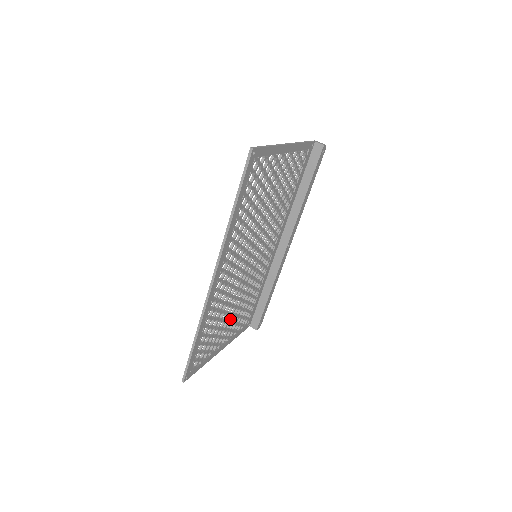
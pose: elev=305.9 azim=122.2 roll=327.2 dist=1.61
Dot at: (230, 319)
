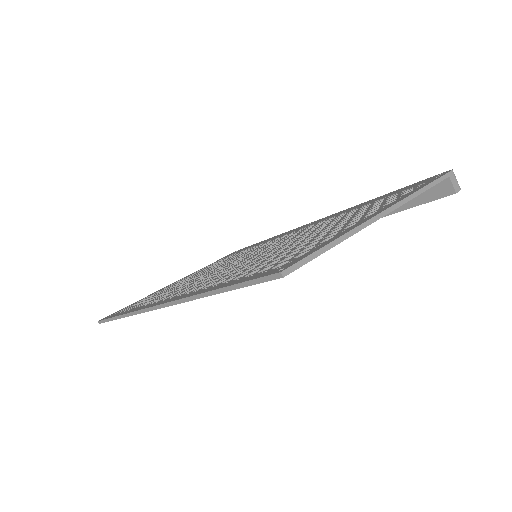
Dot at: occluded
